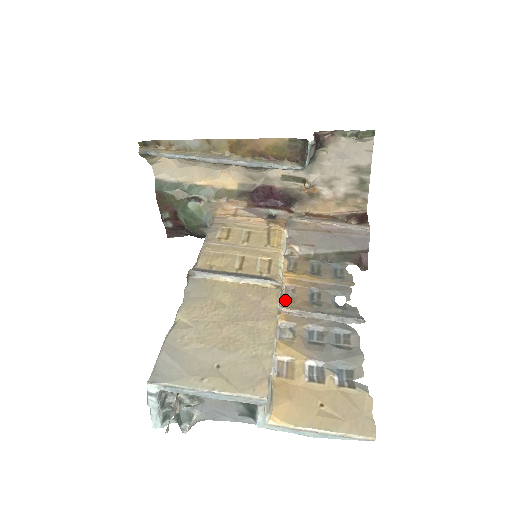
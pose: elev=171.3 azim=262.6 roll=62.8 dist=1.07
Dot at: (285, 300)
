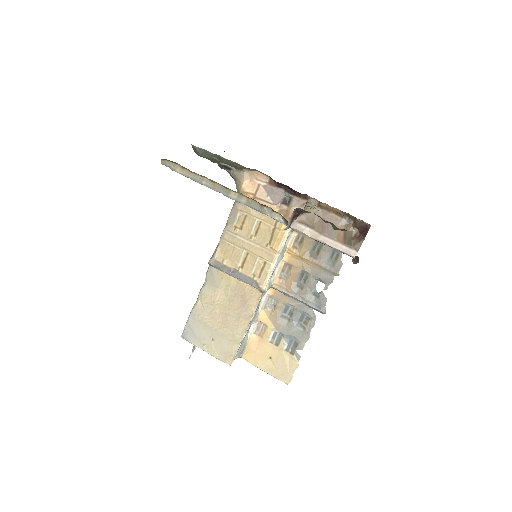
Dot at: (279, 278)
